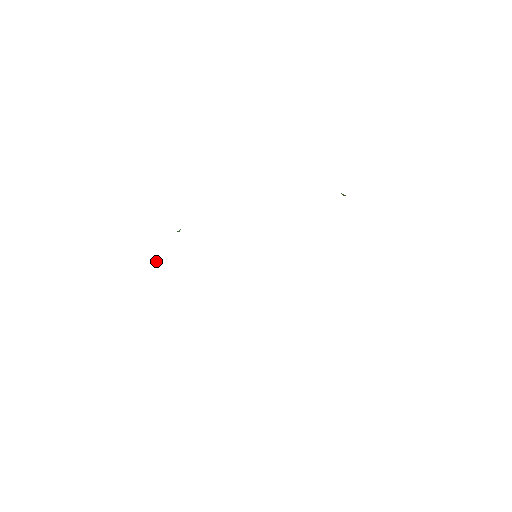
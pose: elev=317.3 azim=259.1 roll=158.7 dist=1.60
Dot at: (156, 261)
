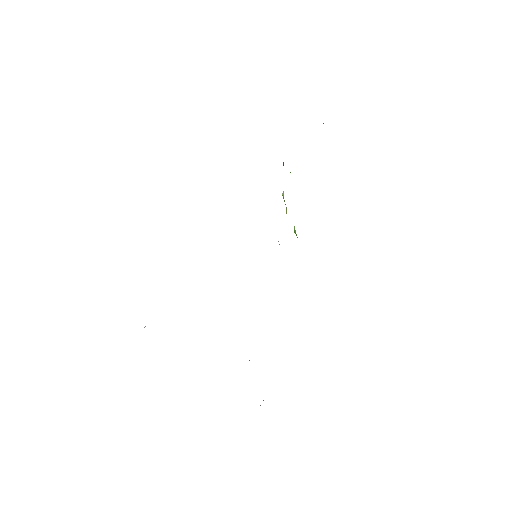
Dot at: occluded
